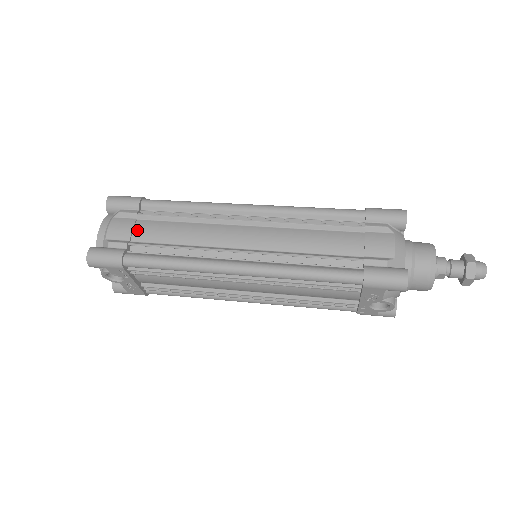
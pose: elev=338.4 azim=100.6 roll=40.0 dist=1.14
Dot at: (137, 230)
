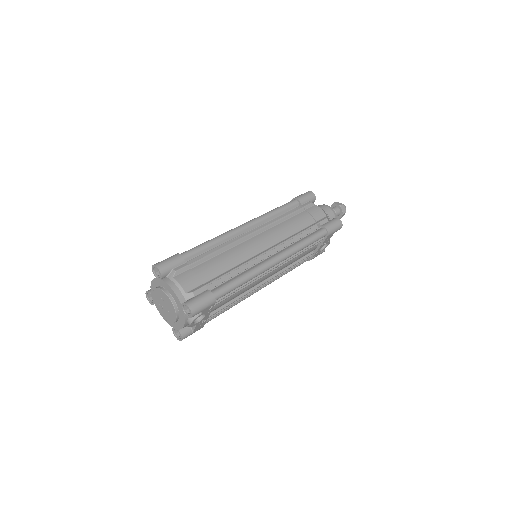
Dot at: (200, 275)
